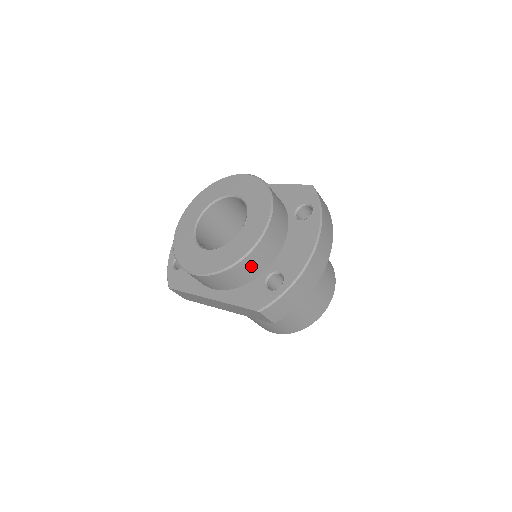
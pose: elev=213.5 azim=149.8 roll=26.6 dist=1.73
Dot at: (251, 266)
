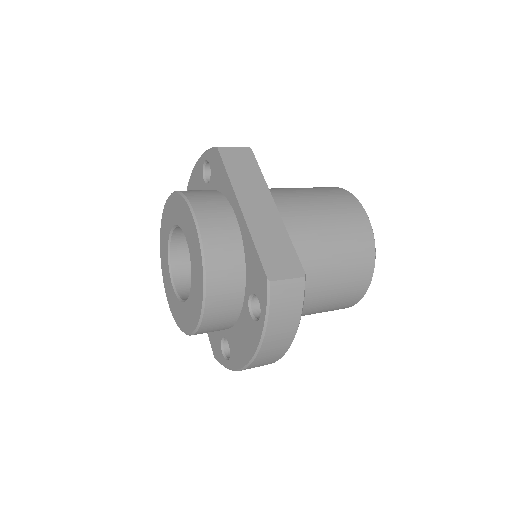
Dot at: occluded
